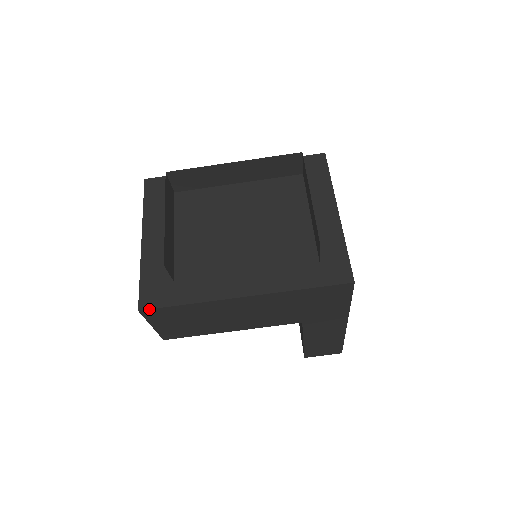
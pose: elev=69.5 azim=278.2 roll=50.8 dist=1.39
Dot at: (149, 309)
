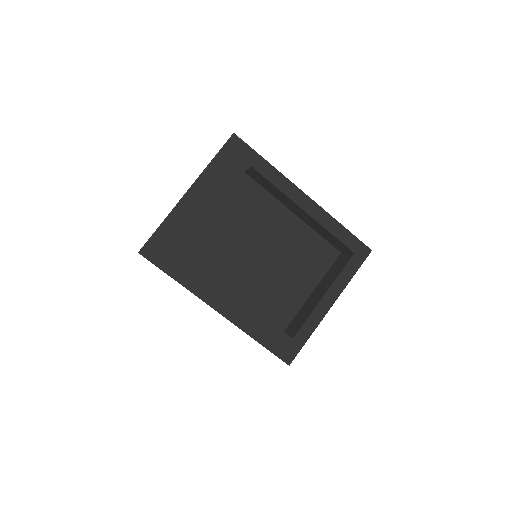
Dot at: (147, 259)
